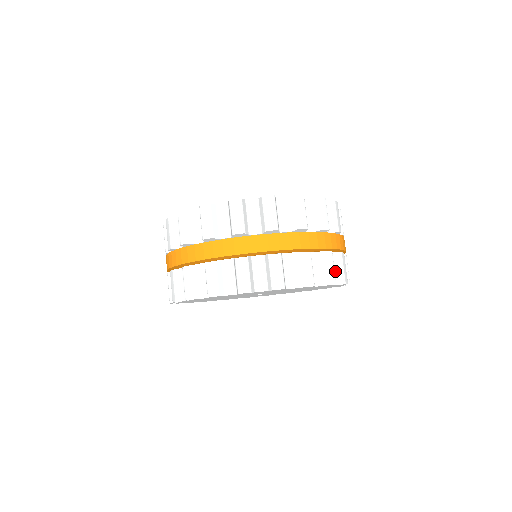
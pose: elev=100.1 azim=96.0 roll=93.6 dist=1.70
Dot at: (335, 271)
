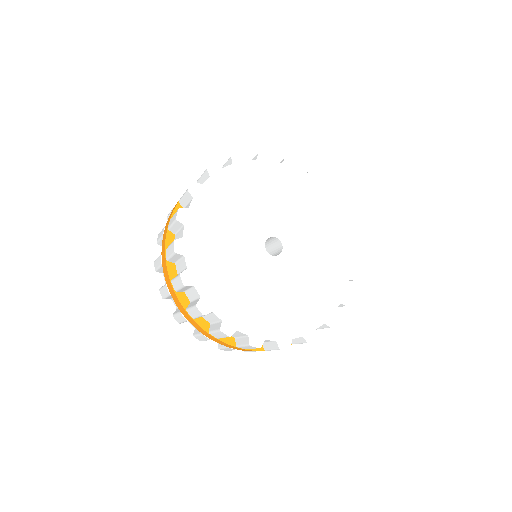
Dot at: occluded
